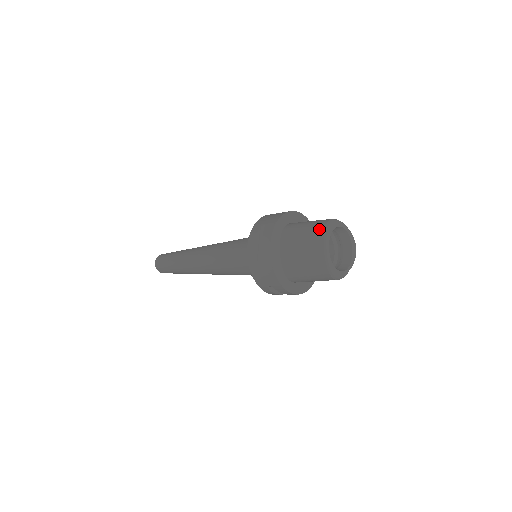
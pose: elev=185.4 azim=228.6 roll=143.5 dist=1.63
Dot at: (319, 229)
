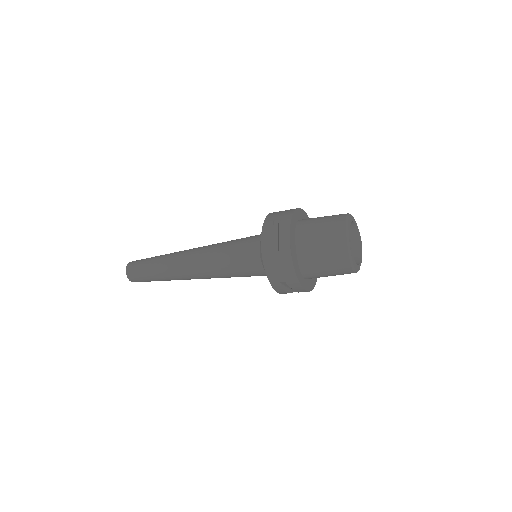
Dot at: (339, 222)
